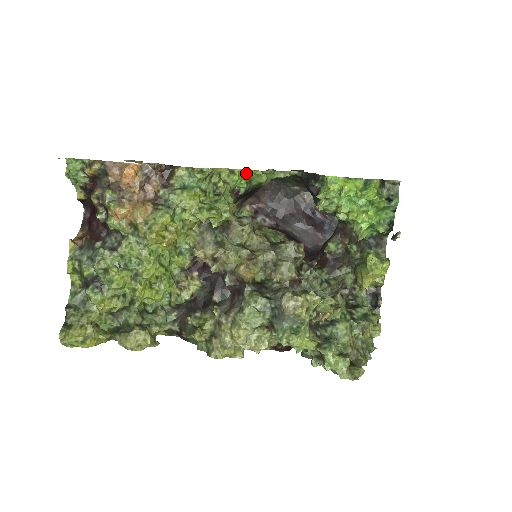
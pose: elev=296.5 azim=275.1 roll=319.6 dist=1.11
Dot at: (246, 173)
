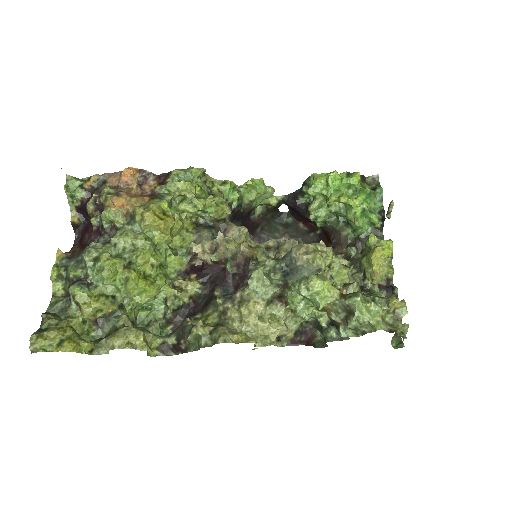
Dot at: (237, 189)
